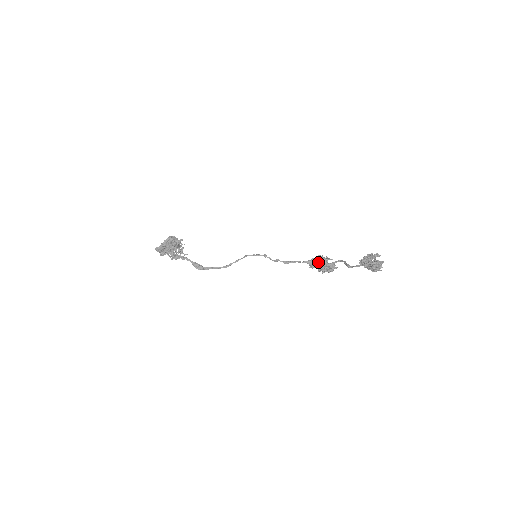
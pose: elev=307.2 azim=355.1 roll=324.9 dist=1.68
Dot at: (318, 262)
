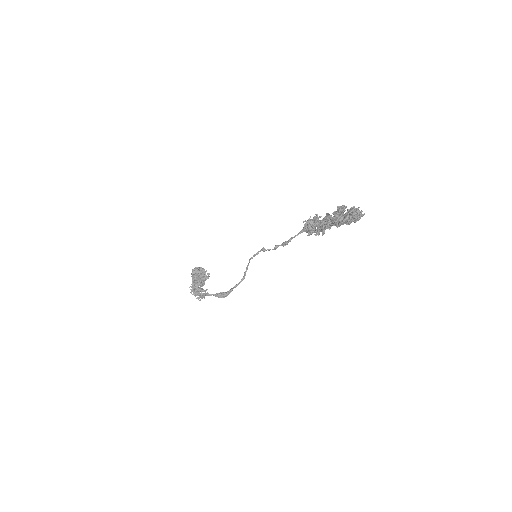
Dot at: occluded
